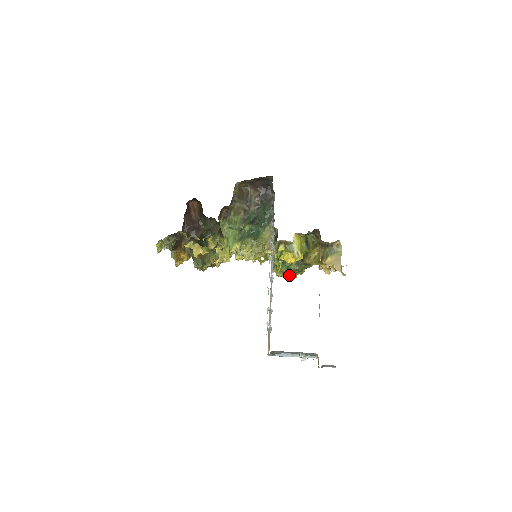
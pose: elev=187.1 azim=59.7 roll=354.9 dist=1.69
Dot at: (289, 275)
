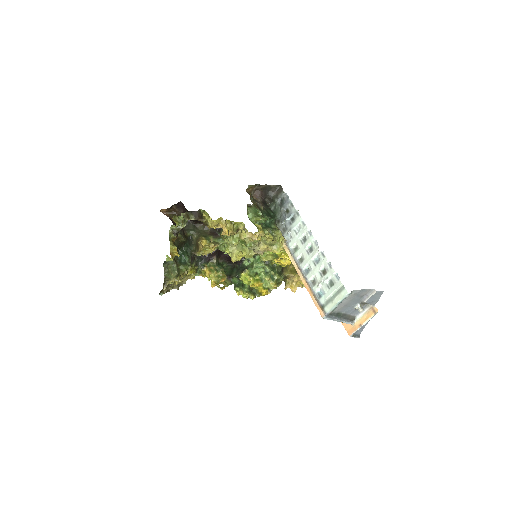
Dot at: (273, 284)
